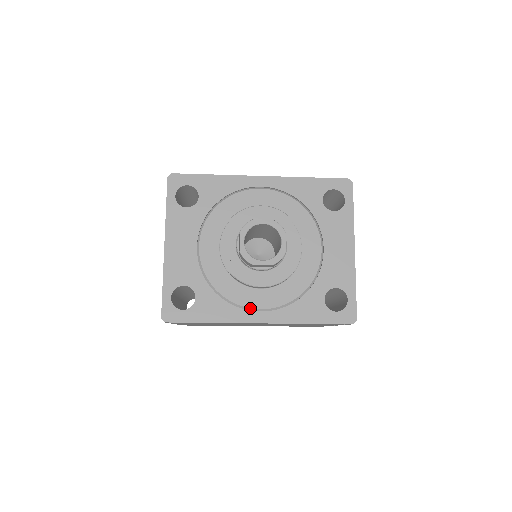
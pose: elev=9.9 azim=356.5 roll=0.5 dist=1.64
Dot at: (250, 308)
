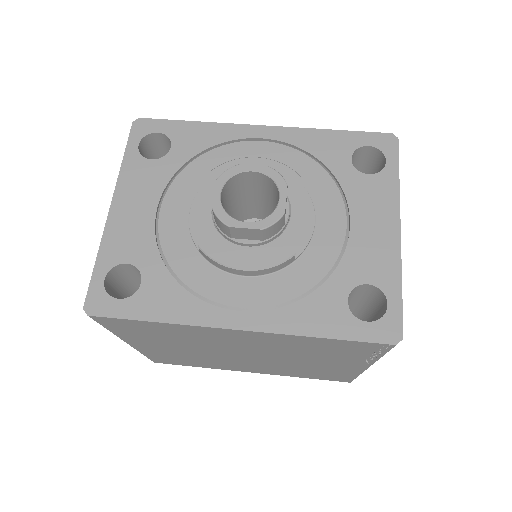
Dot at: (224, 304)
